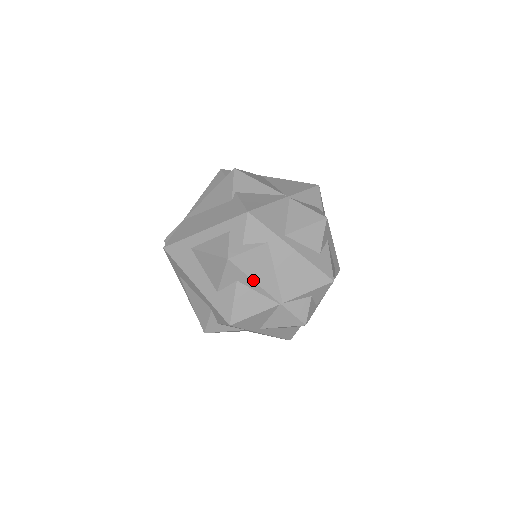
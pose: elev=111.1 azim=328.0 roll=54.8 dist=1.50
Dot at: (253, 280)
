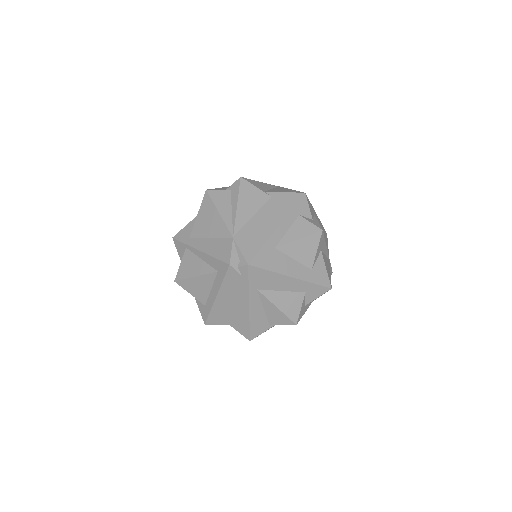
Dot at: occluded
